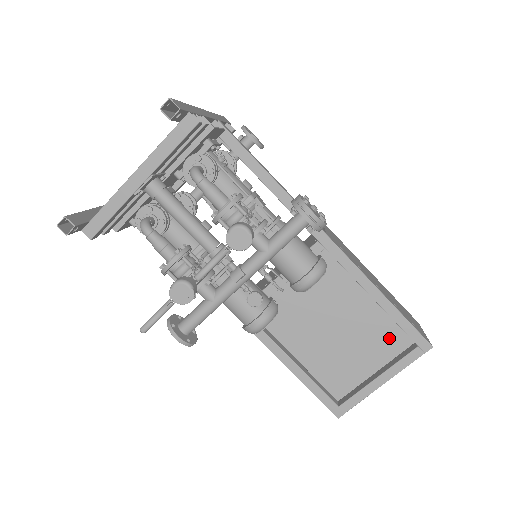
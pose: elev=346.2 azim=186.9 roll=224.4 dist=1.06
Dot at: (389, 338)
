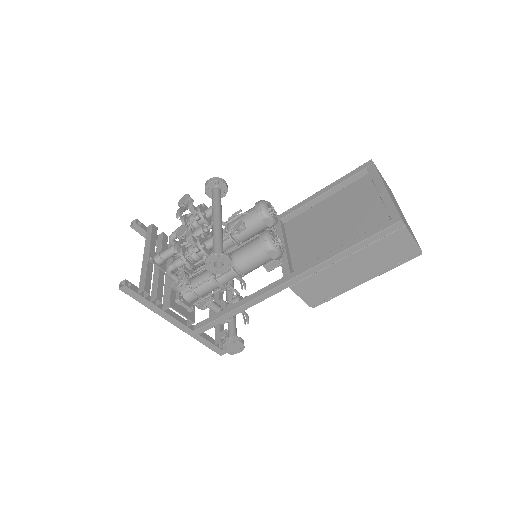
Dot at: (359, 189)
